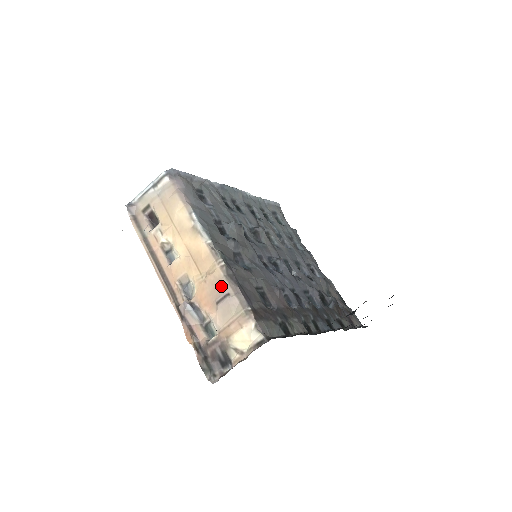
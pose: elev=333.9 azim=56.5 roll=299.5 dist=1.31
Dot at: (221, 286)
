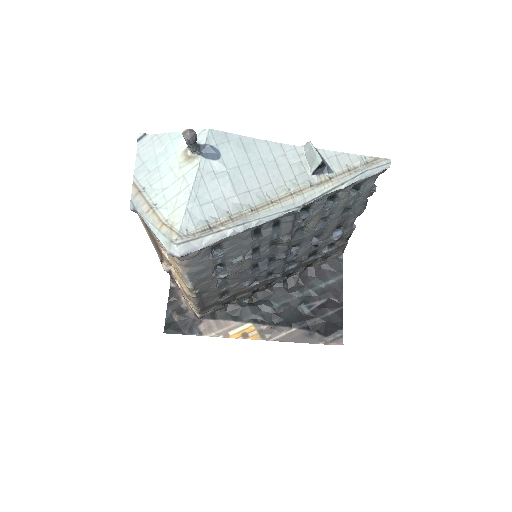
Dot at: (188, 295)
